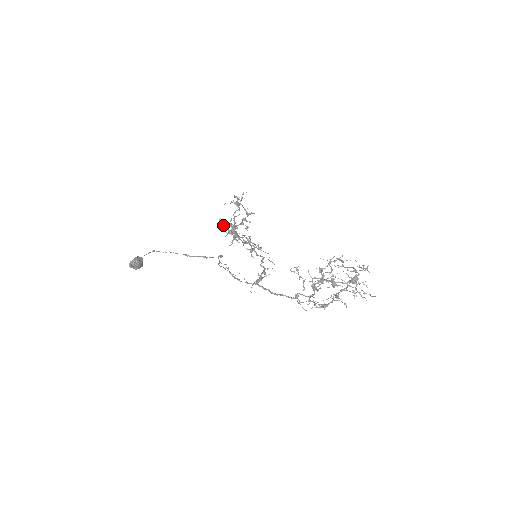
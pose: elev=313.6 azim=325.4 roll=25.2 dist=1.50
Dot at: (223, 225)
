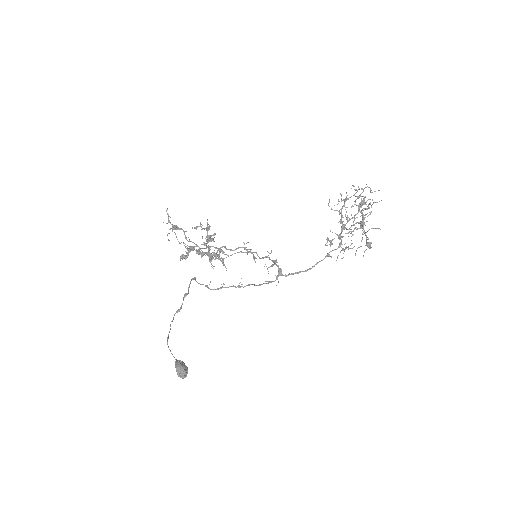
Dot at: occluded
